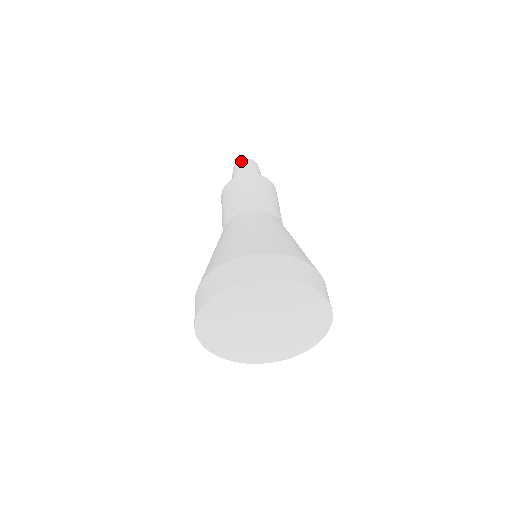
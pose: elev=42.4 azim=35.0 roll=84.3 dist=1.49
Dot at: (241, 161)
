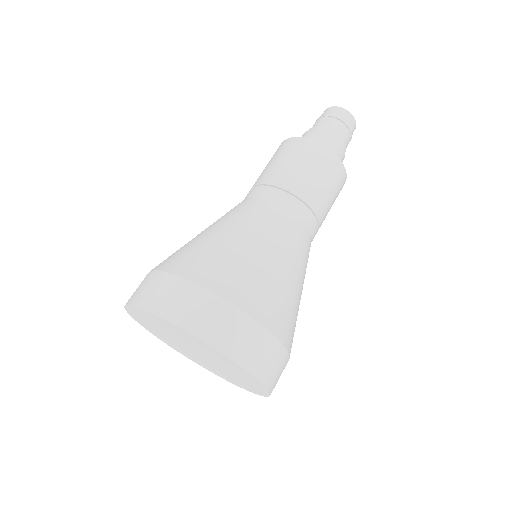
Dot at: (332, 109)
